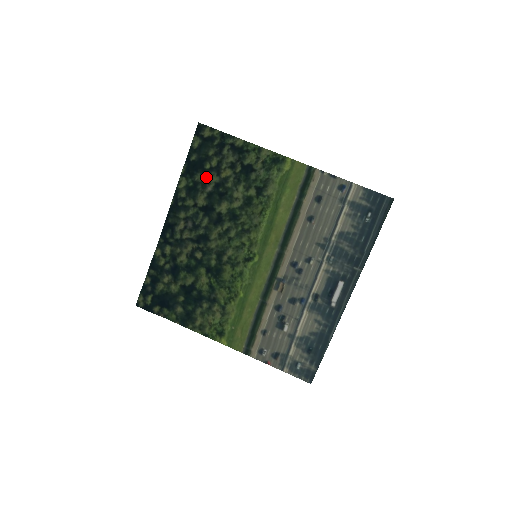
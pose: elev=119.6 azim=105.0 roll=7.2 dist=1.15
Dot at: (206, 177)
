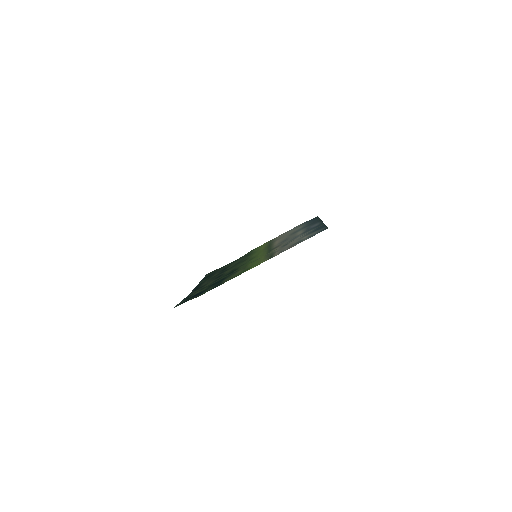
Dot at: (215, 273)
